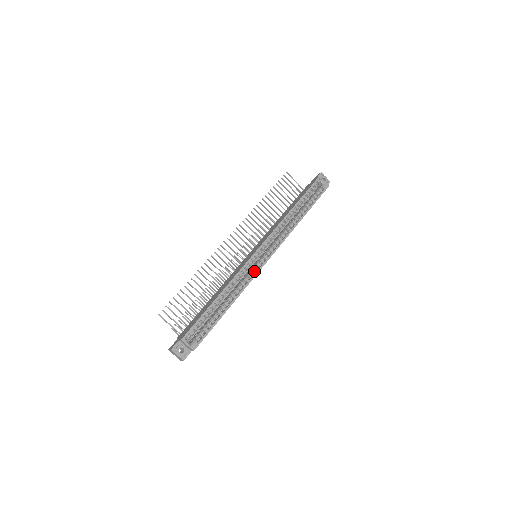
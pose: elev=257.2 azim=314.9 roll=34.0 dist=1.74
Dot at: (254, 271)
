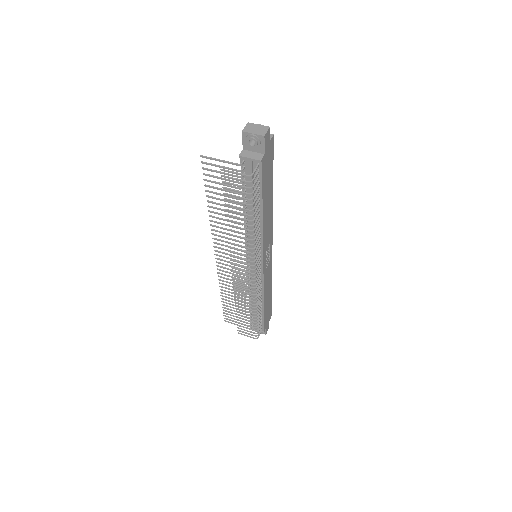
Dot at: occluded
